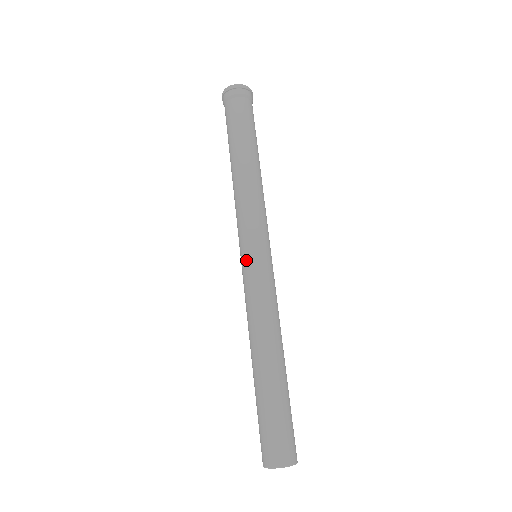
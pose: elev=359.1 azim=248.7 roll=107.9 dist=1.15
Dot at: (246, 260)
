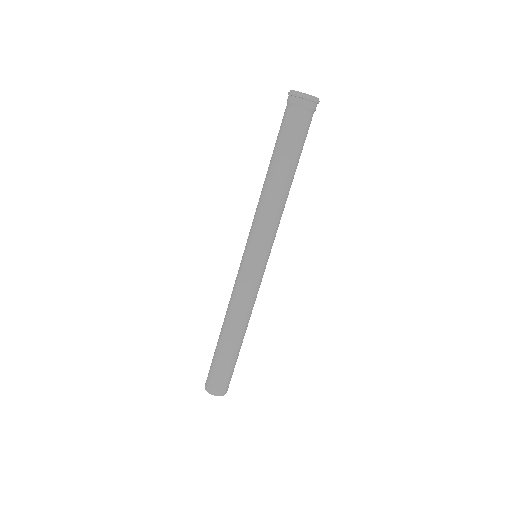
Dot at: (258, 266)
